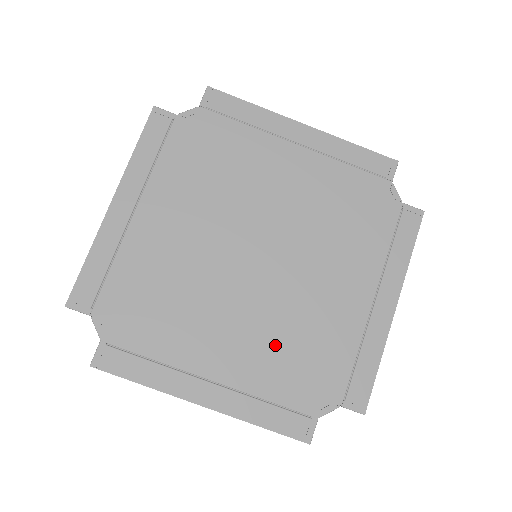
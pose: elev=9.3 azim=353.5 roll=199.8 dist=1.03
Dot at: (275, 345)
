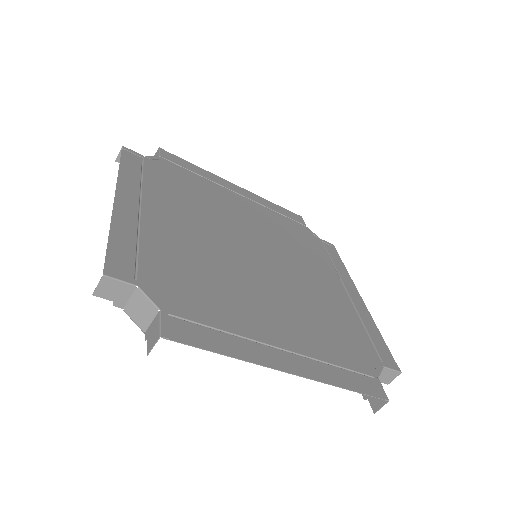
Dot at: (311, 320)
